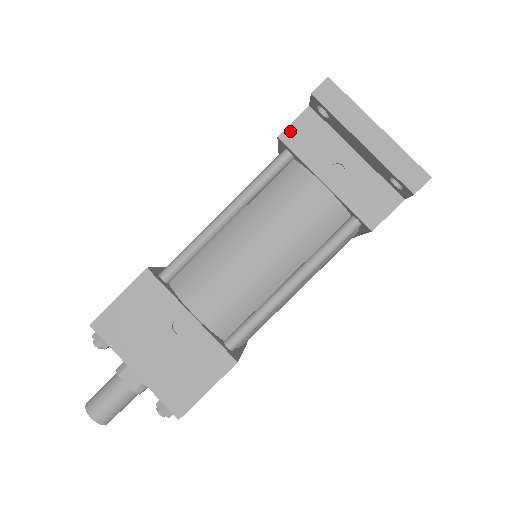
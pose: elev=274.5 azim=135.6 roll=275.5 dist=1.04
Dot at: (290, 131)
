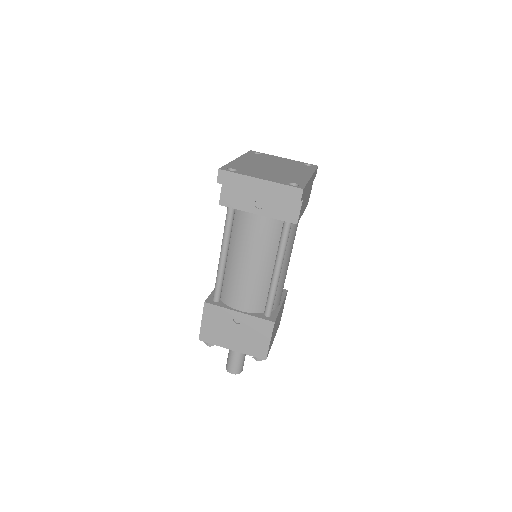
Dot at: (223, 198)
